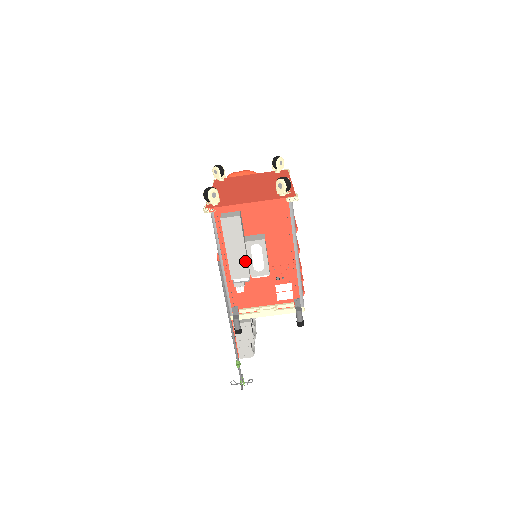
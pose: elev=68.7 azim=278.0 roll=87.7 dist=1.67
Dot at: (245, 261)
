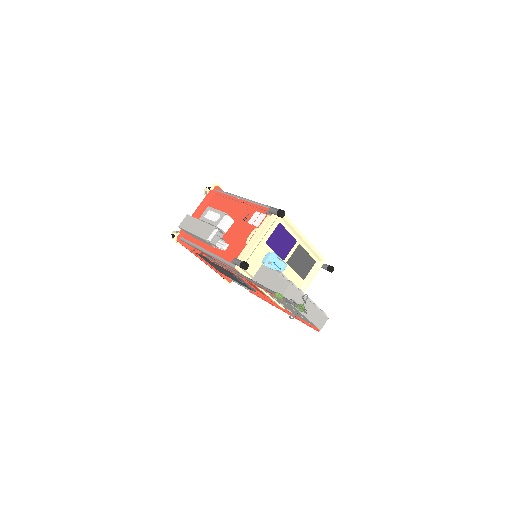
Dot at: (206, 225)
